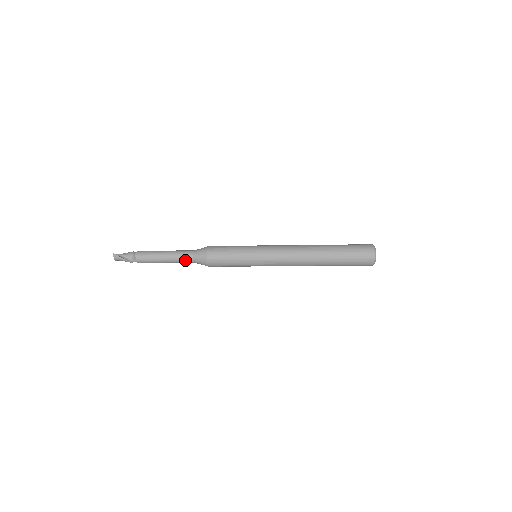
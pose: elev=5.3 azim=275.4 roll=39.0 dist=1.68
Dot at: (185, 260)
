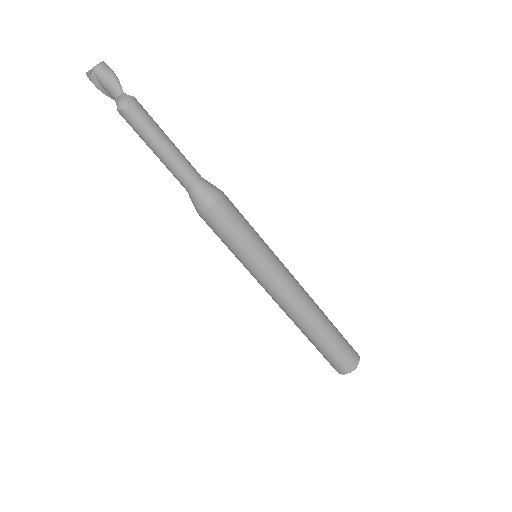
Dot at: (191, 169)
